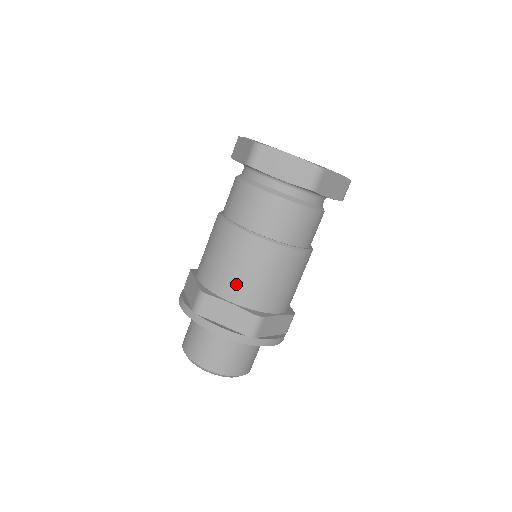
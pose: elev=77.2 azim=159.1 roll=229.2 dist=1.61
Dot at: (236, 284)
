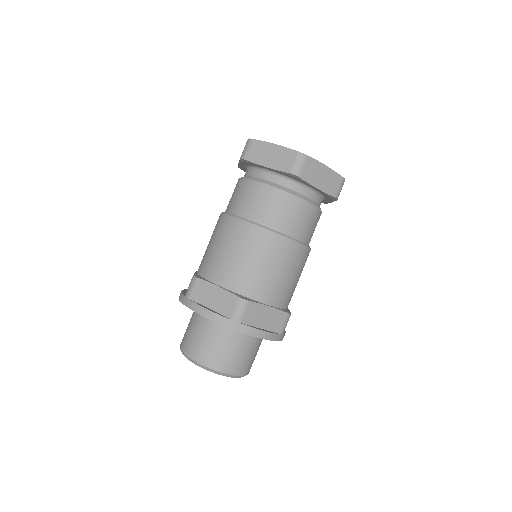
Dot at: (225, 268)
